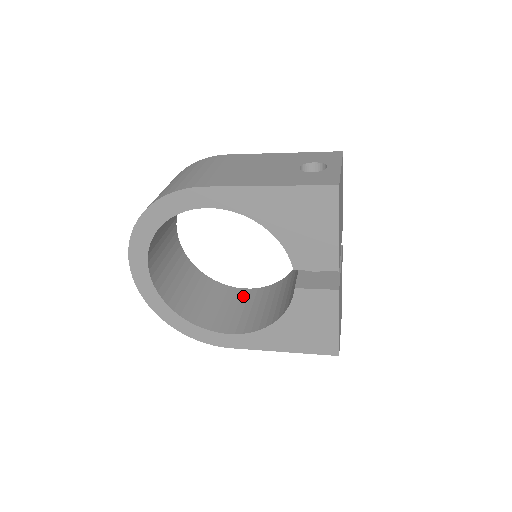
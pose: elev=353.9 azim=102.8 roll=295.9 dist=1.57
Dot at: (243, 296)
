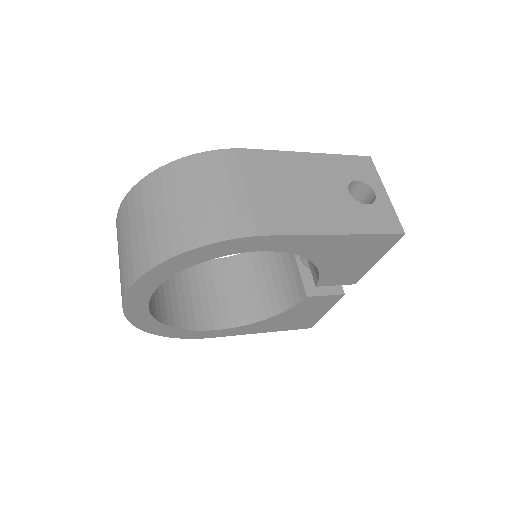
Dot at: (207, 272)
